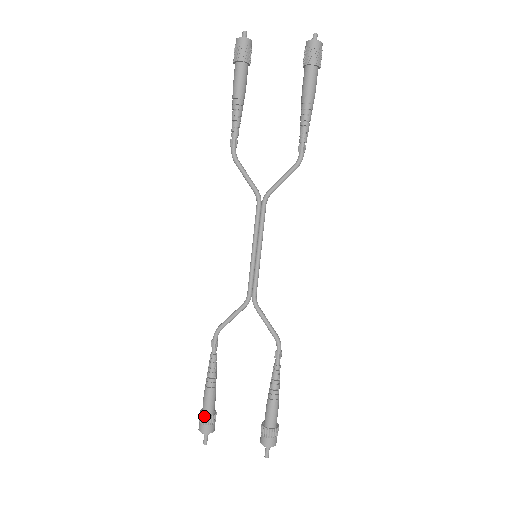
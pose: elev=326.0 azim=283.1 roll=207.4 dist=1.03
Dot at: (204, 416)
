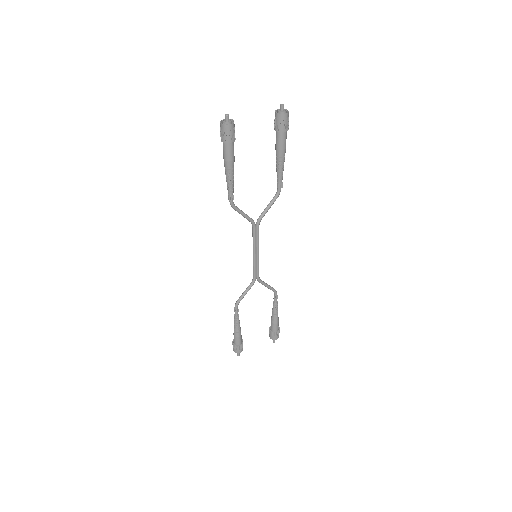
Dot at: (239, 346)
